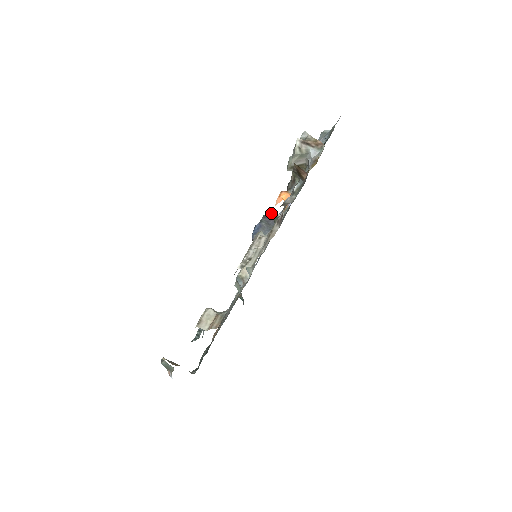
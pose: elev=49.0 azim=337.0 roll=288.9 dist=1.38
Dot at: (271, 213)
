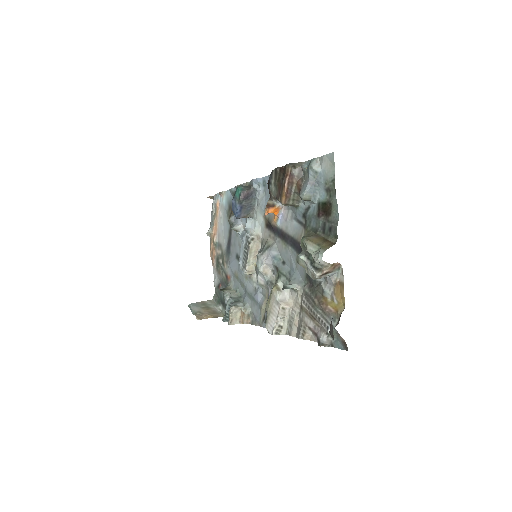
Dot at: occluded
